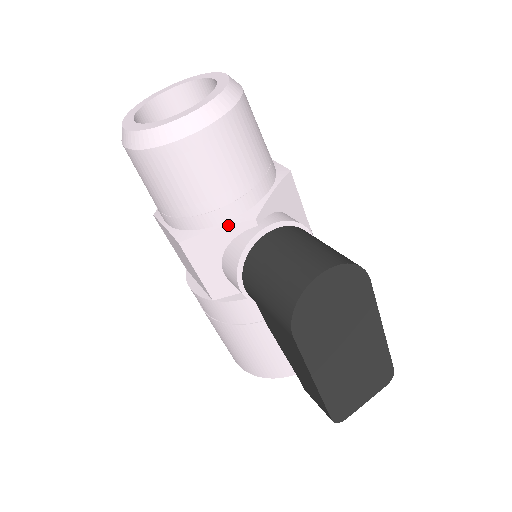
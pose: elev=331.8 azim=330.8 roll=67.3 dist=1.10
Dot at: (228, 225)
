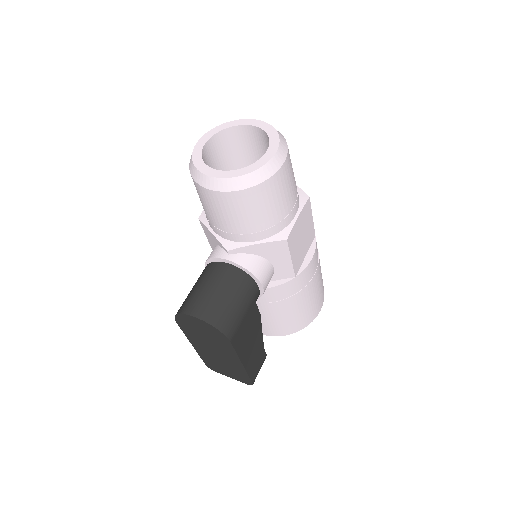
Dot at: (216, 238)
